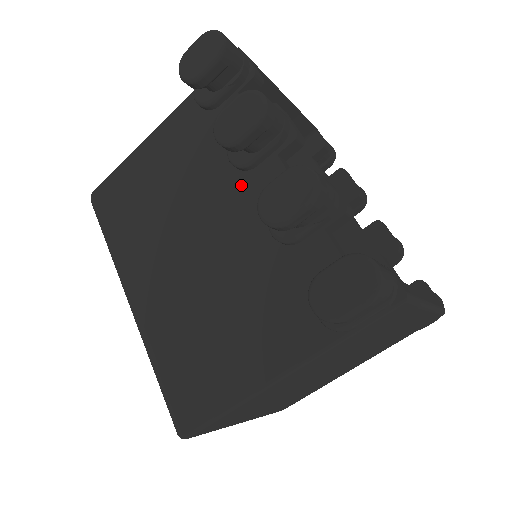
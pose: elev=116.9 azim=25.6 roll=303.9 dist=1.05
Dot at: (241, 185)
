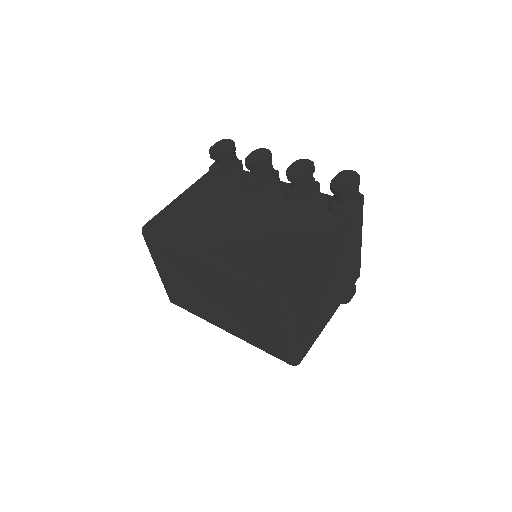
Dot at: (259, 191)
